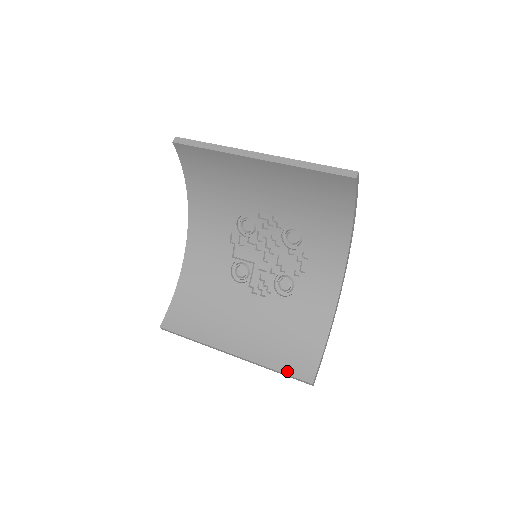
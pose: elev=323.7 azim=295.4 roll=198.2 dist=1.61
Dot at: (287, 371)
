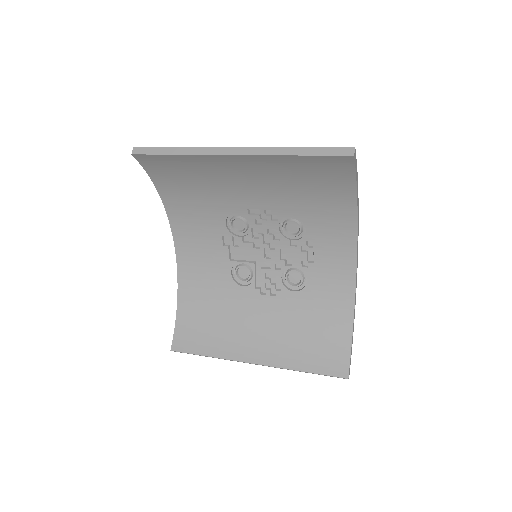
Dot at: (318, 370)
